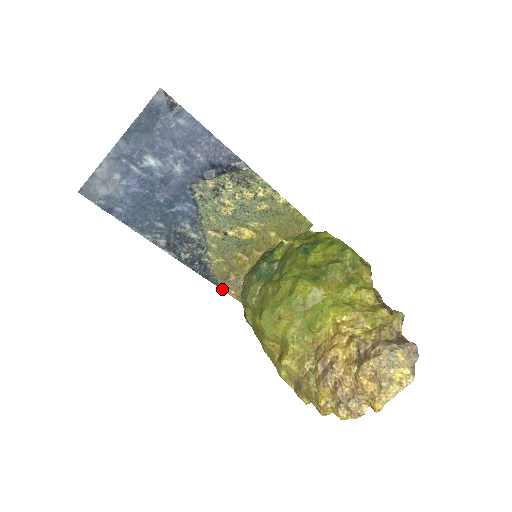
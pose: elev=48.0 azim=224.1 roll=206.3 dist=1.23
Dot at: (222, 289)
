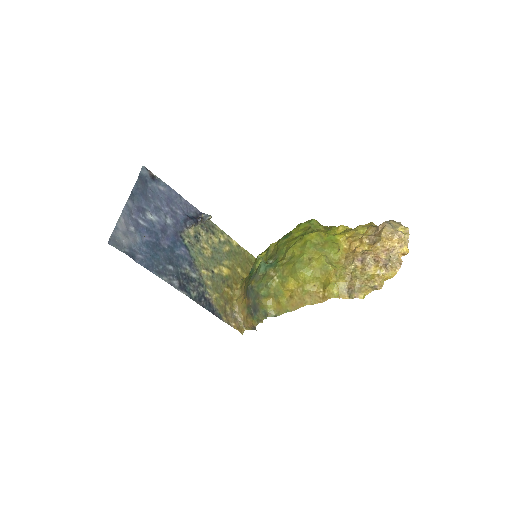
Dot at: (226, 322)
